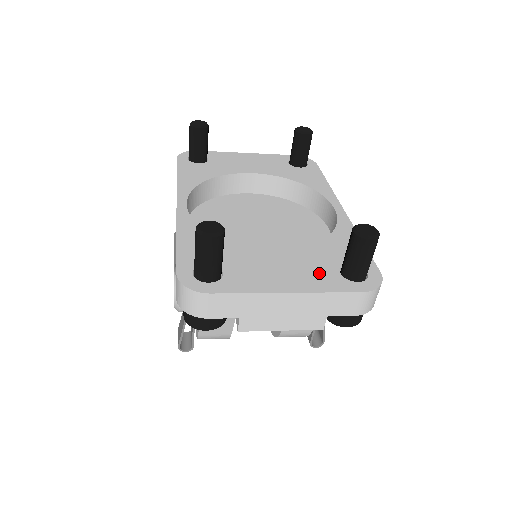
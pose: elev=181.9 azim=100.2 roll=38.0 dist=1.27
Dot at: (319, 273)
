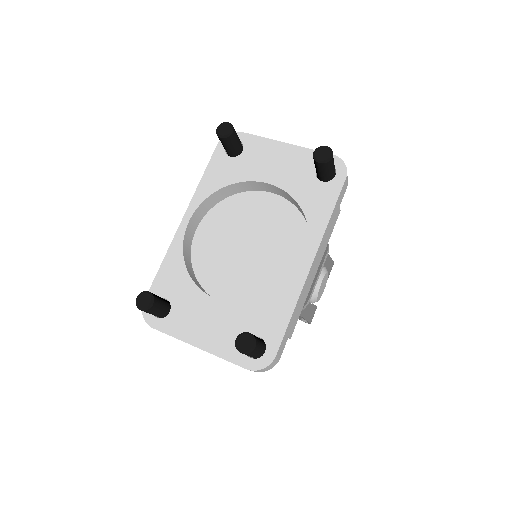
Dot at: (230, 337)
